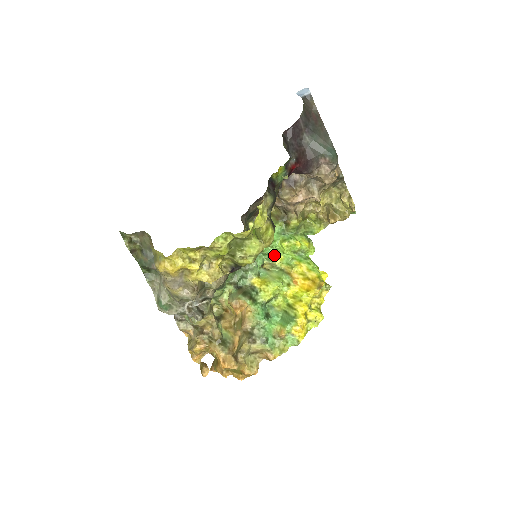
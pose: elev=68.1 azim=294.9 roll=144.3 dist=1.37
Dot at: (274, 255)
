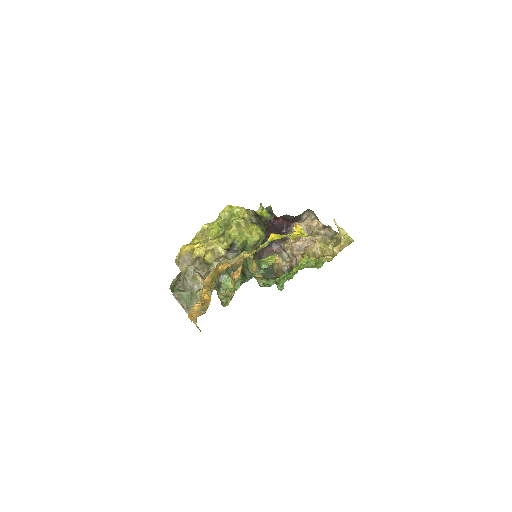
Dot at: occluded
